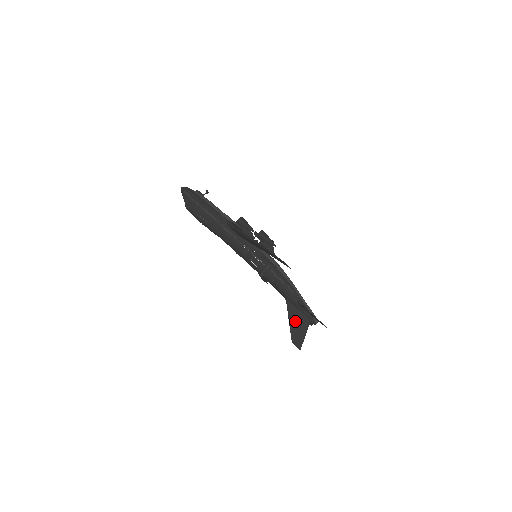
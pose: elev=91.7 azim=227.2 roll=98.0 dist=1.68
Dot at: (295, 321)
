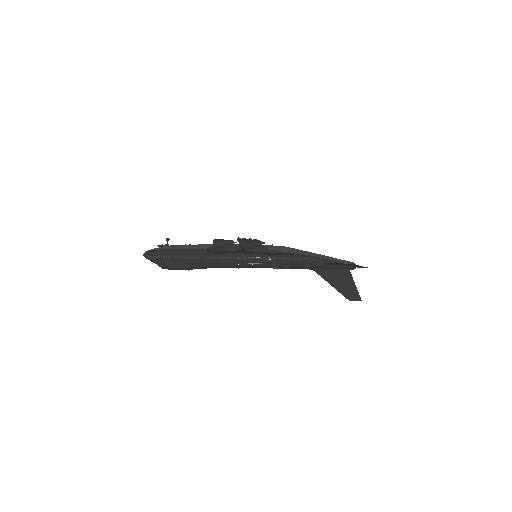
Dot at: (336, 281)
